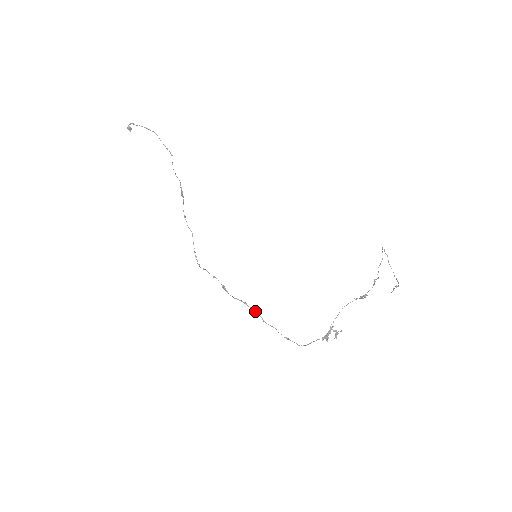
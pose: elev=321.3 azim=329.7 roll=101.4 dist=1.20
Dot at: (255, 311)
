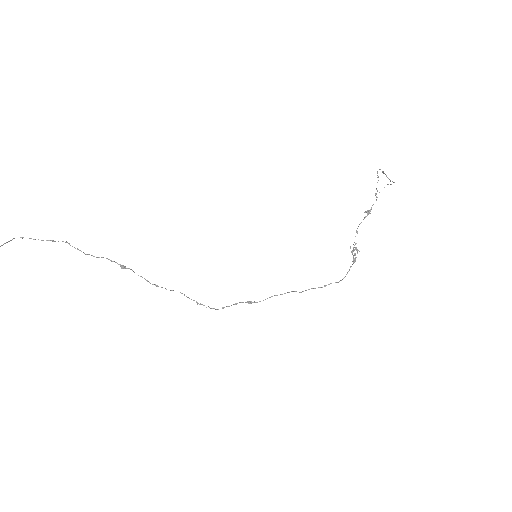
Dot at: occluded
